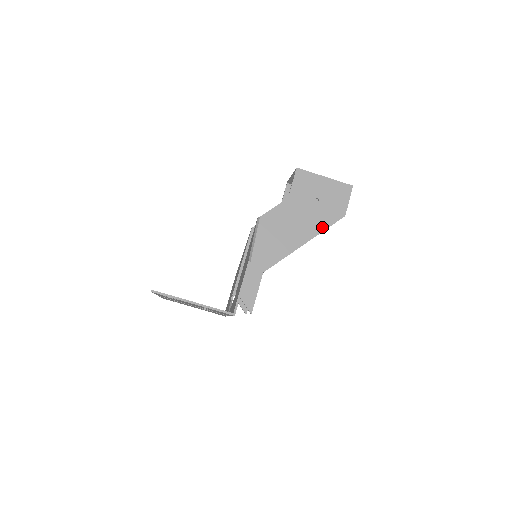
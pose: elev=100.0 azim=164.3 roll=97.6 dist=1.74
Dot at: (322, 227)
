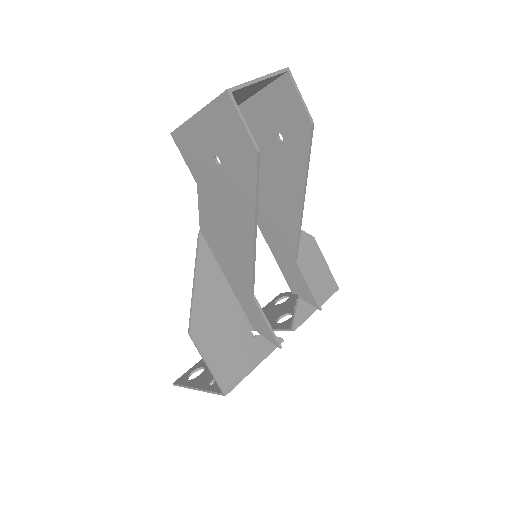
Dot at: (250, 195)
